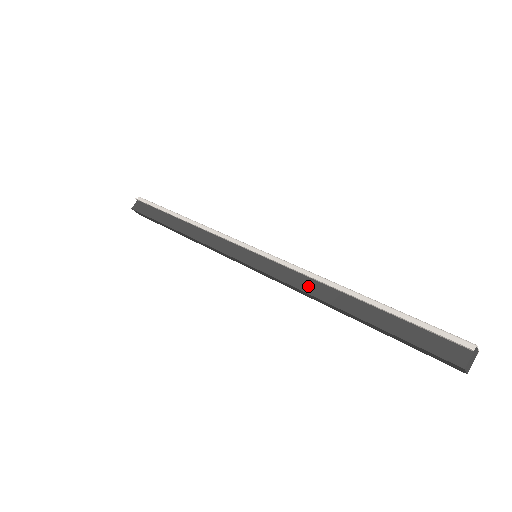
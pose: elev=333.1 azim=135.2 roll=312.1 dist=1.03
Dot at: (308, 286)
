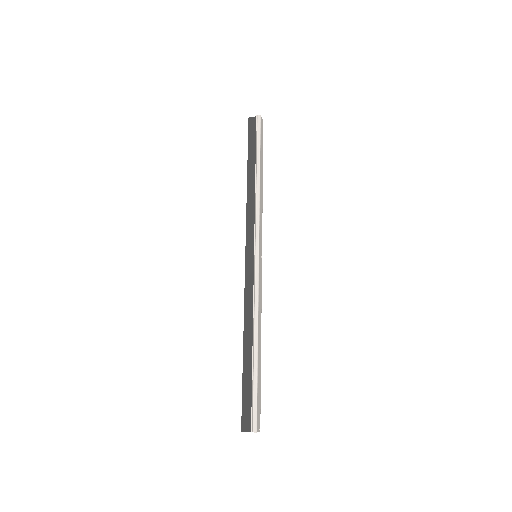
Dot at: (249, 311)
